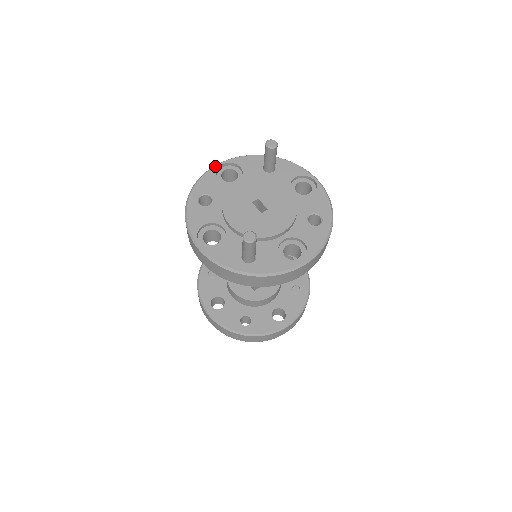
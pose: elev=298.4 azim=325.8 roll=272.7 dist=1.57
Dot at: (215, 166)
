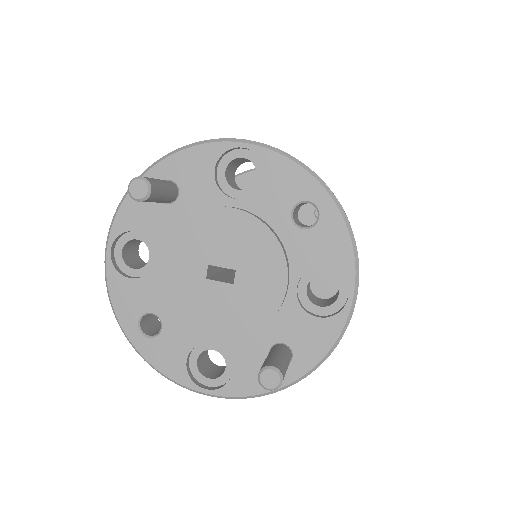
Dot at: (106, 263)
